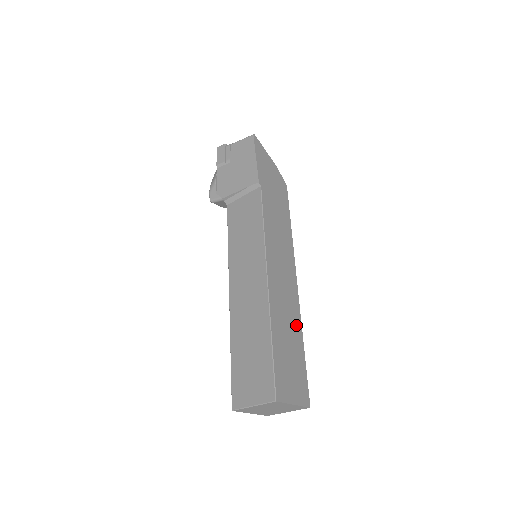
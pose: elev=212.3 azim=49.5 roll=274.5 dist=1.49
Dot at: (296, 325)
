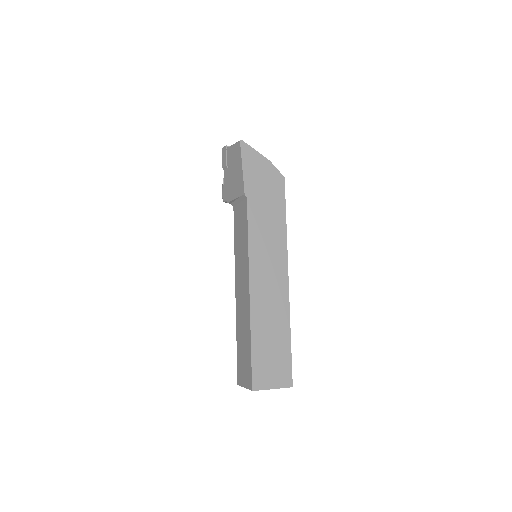
Dot at: (283, 321)
